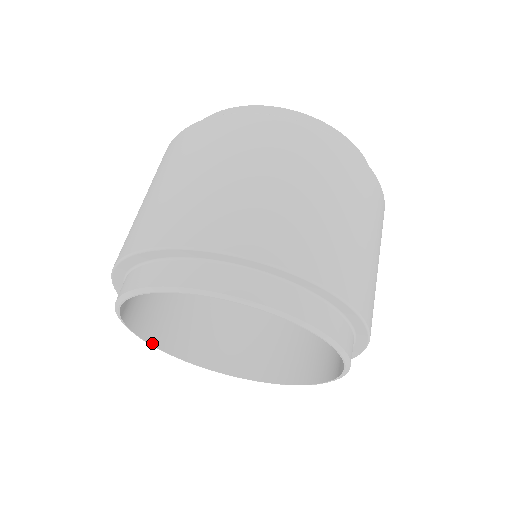
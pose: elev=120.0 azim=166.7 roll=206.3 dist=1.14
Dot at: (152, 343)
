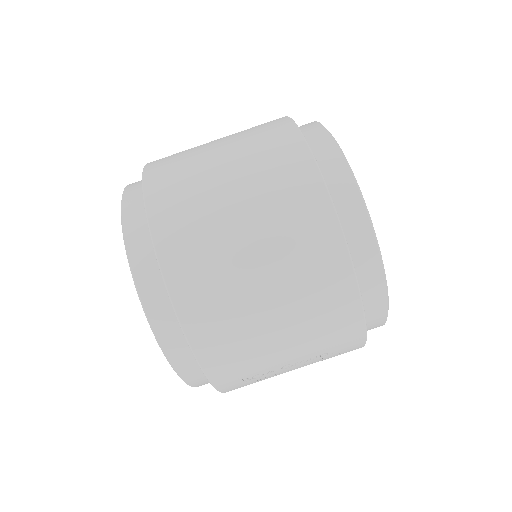
Dot at: occluded
